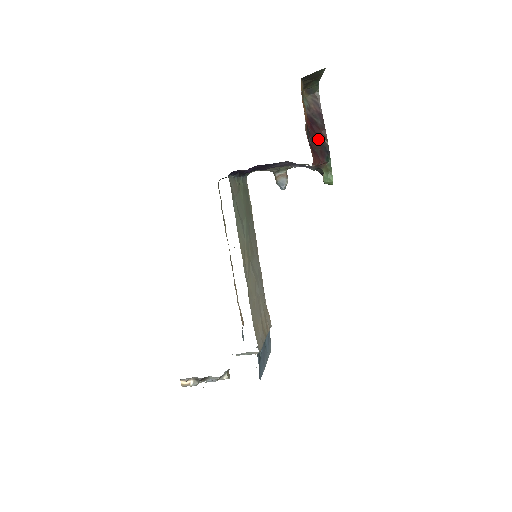
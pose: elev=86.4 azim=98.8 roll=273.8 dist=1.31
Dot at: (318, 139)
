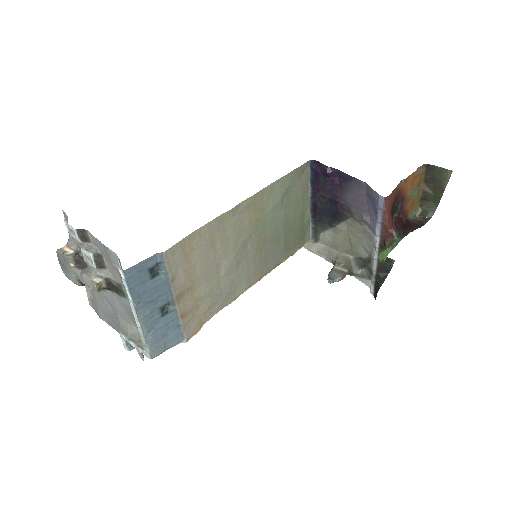
Dot at: (403, 225)
